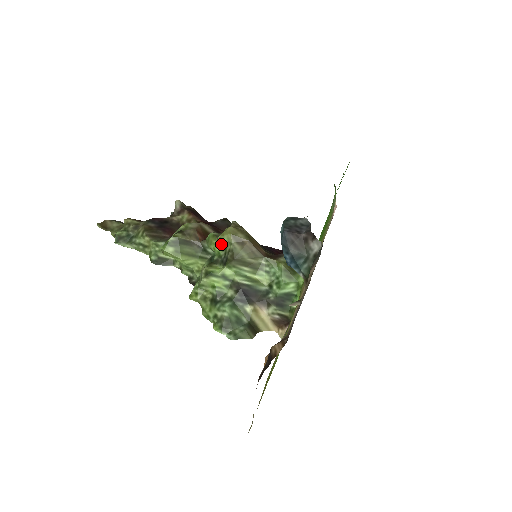
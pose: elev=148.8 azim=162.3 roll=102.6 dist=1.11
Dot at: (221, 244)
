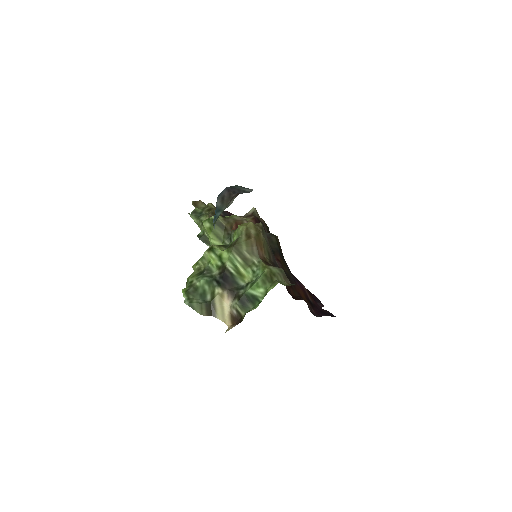
Dot at: (238, 234)
